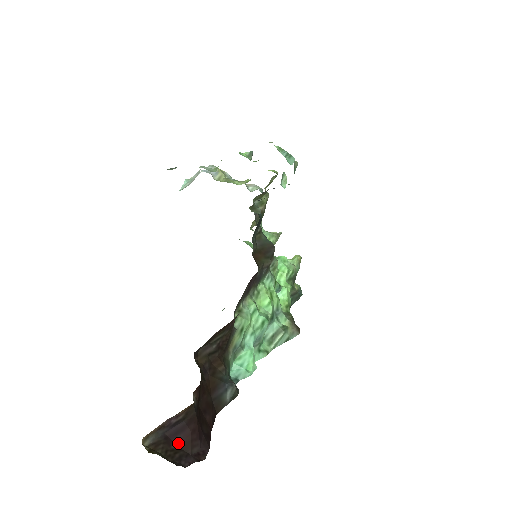
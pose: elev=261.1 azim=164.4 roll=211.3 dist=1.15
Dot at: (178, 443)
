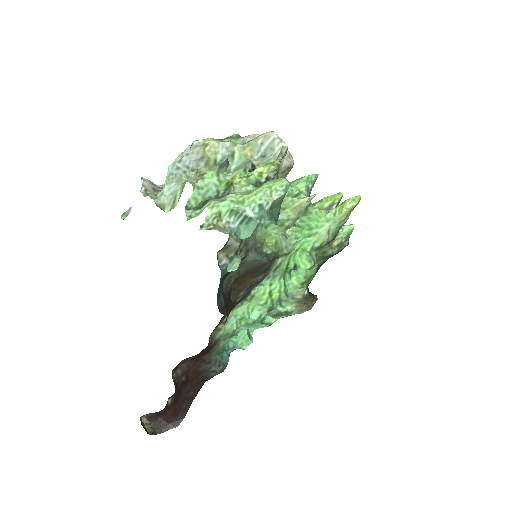
Dot at: (162, 418)
